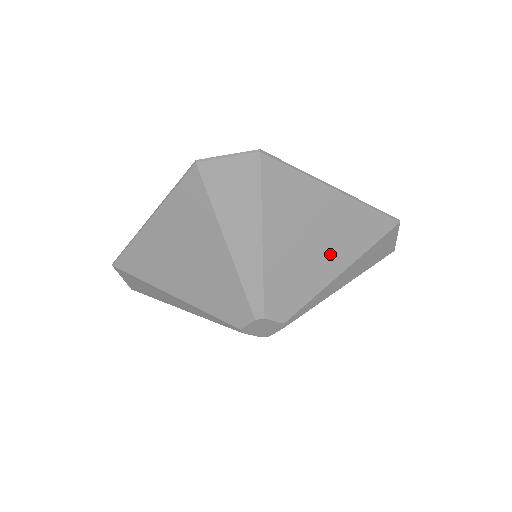
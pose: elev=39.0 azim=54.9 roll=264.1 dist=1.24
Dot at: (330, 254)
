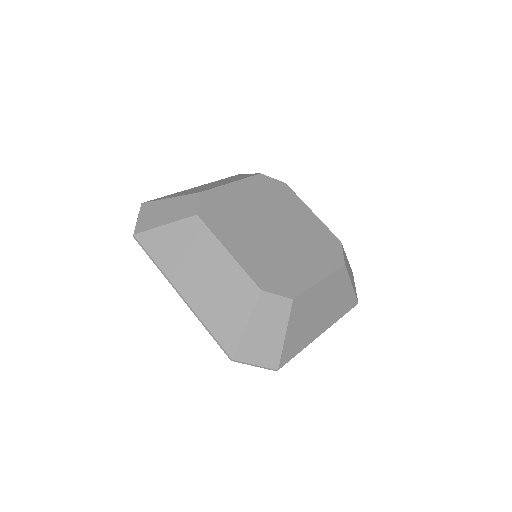
Dot at: occluded
